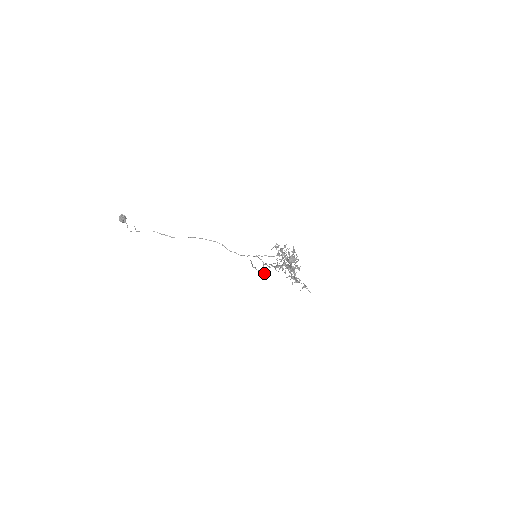
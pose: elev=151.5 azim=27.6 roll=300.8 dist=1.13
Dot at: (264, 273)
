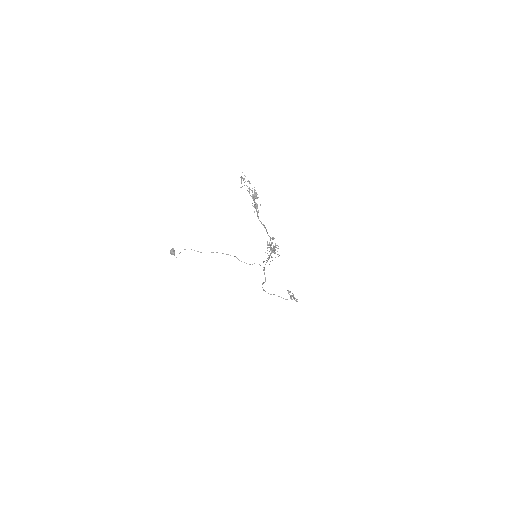
Dot at: (265, 277)
